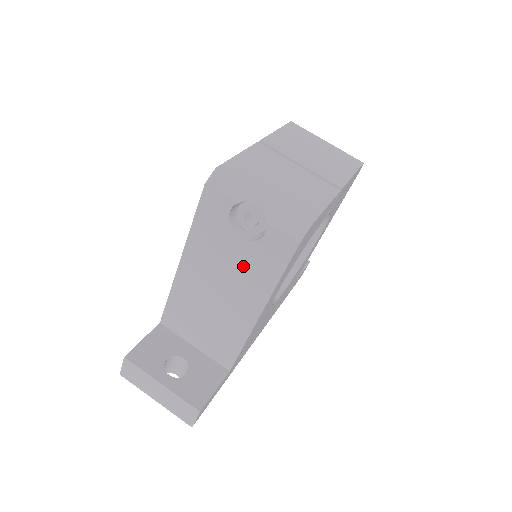
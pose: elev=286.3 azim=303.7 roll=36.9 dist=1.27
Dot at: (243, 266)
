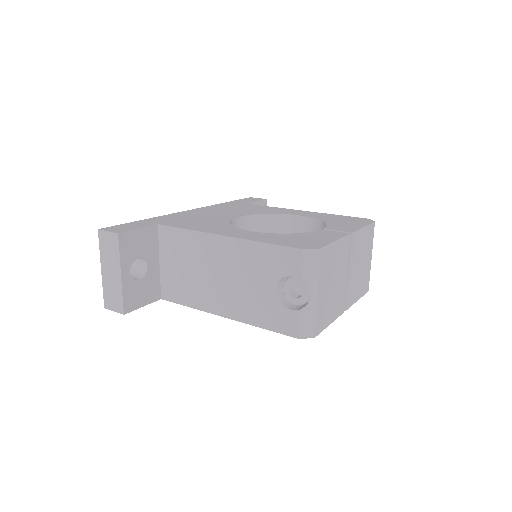
Dot at: (255, 296)
